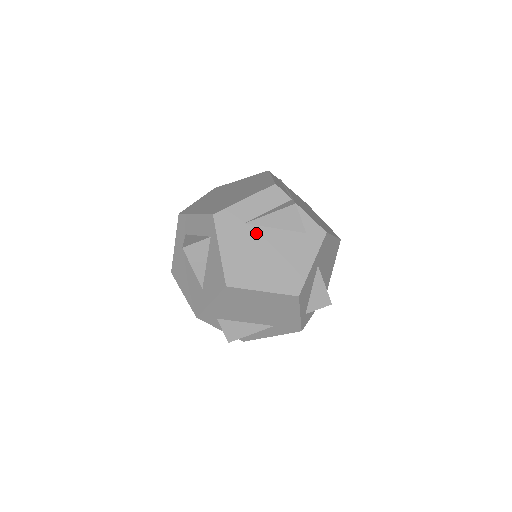
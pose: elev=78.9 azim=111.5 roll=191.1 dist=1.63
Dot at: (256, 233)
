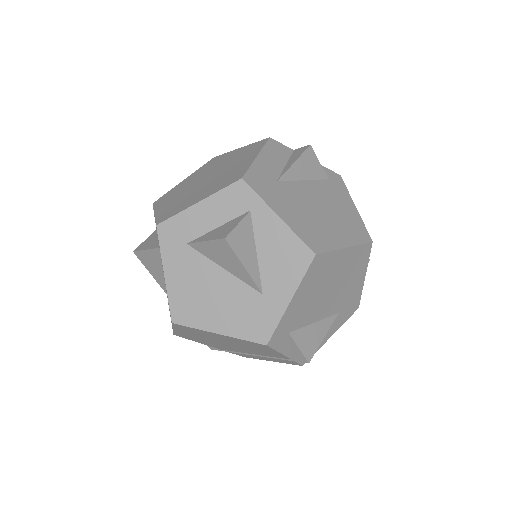
Dot at: (294, 189)
